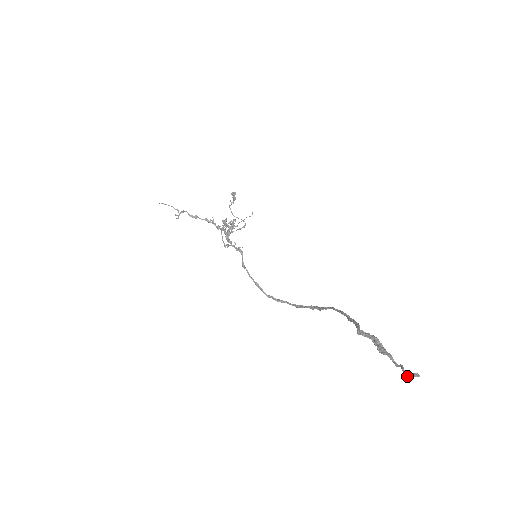
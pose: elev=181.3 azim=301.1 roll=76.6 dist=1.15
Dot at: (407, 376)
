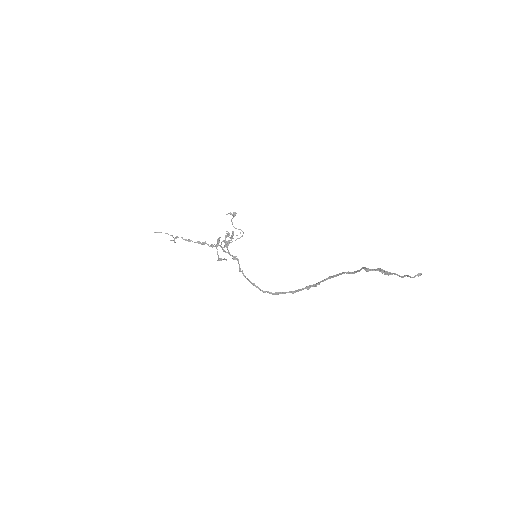
Dot at: occluded
